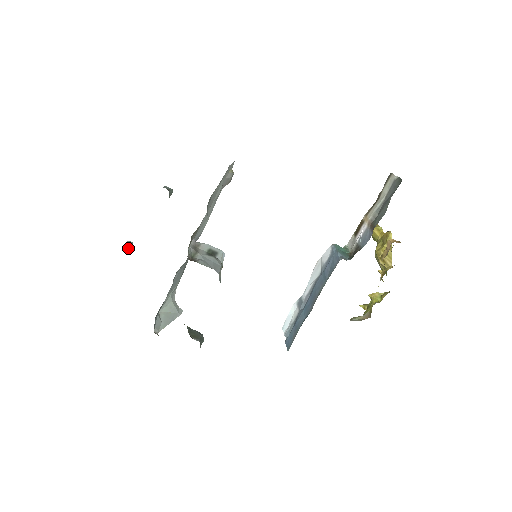
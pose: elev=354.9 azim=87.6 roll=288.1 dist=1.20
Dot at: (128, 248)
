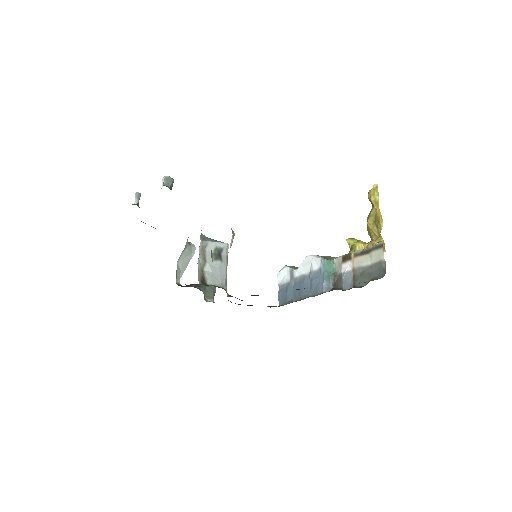
Dot at: (138, 206)
